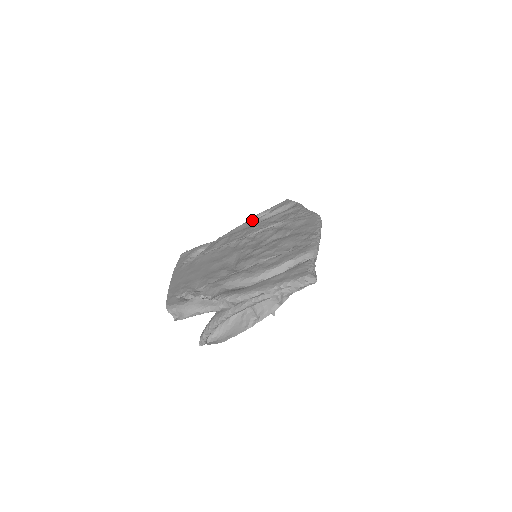
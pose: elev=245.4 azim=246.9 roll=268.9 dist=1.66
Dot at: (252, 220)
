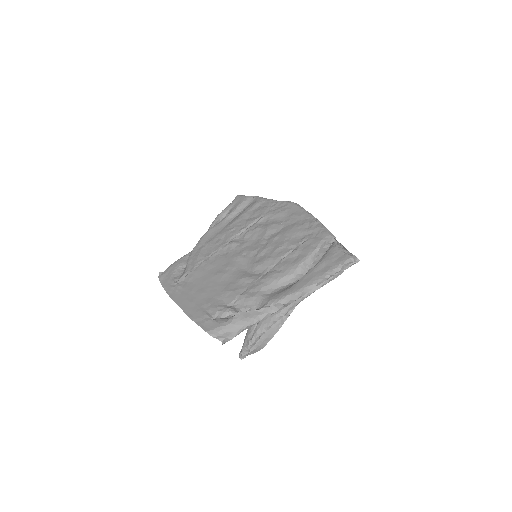
Dot at: (217, 223)
